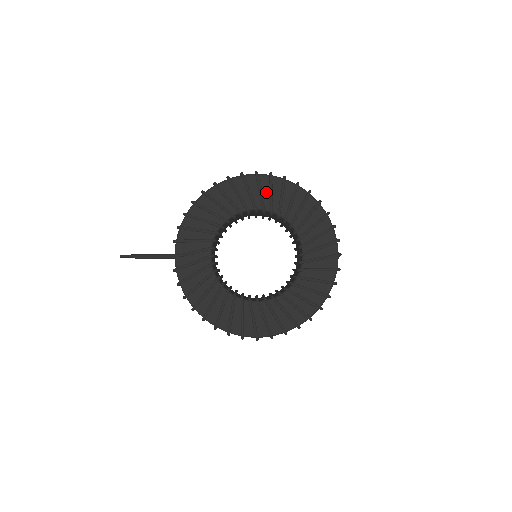
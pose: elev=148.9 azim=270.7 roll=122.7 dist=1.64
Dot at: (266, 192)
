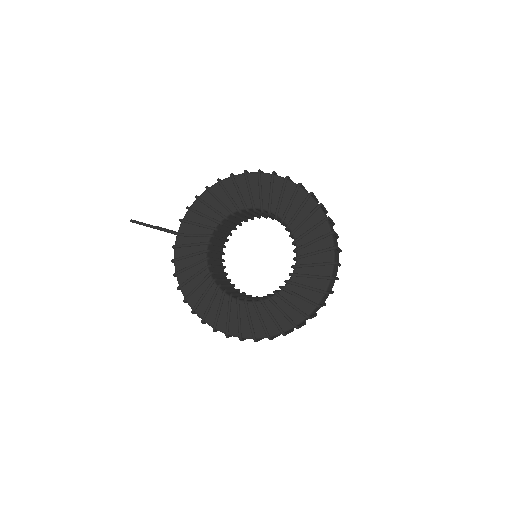
Dot at: (277, 195)
